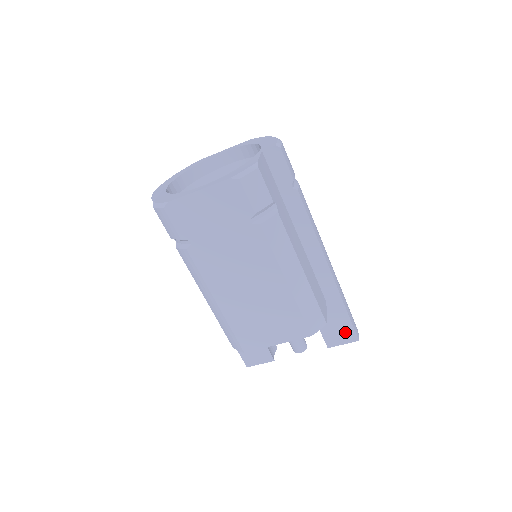
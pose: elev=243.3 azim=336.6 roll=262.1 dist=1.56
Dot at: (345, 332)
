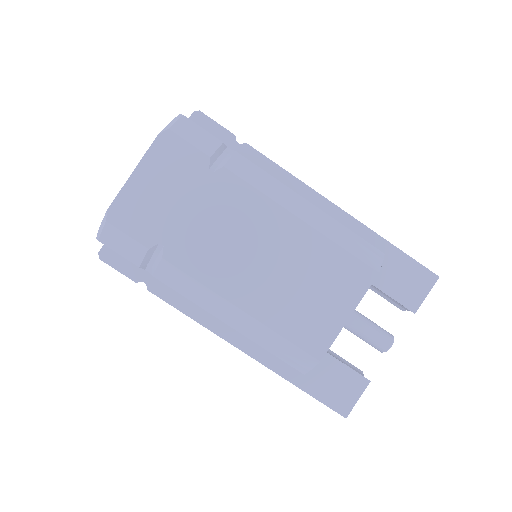
Dot at: (416, 277)
